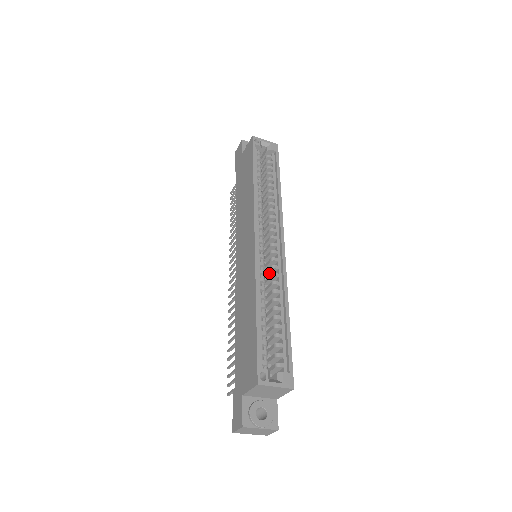
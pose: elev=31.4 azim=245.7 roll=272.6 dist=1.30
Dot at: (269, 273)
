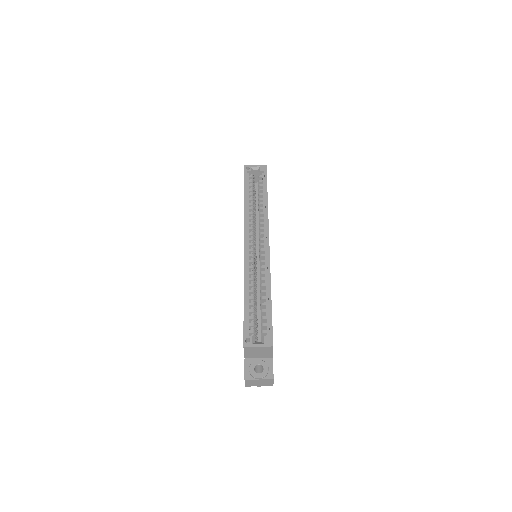
Dot at: occluded
